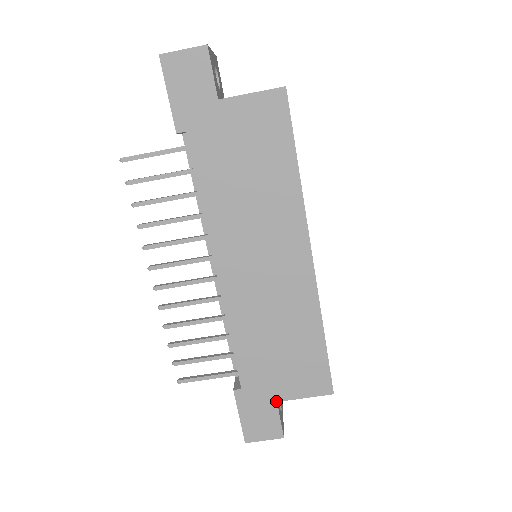
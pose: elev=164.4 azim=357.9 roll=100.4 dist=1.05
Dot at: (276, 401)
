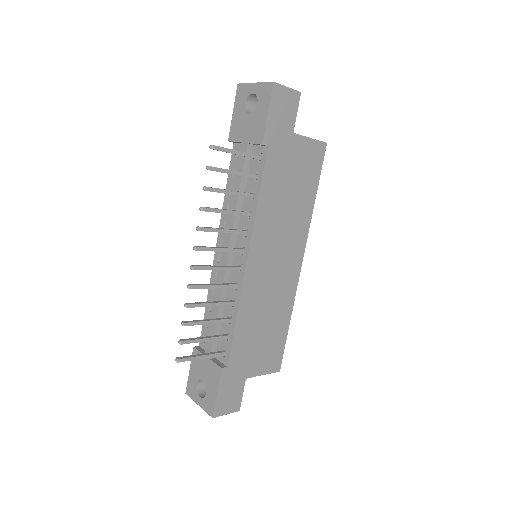
Dot at: (246, 378)
